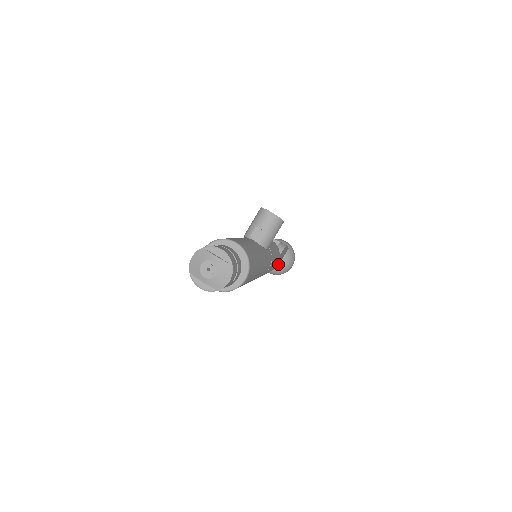
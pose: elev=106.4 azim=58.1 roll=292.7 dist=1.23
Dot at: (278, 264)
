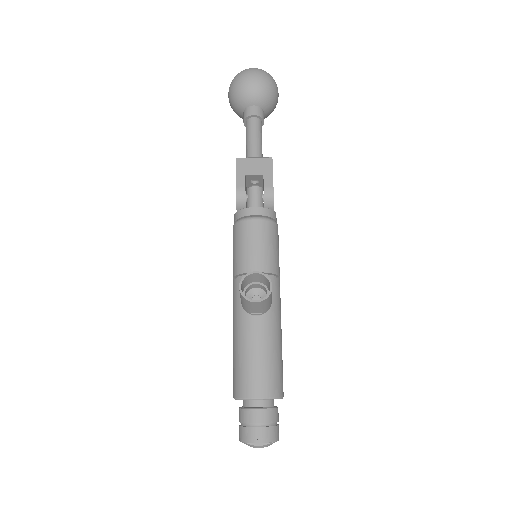
Dot at: occluded
